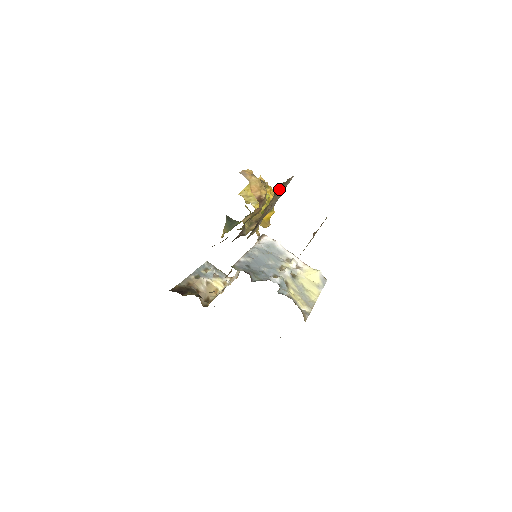
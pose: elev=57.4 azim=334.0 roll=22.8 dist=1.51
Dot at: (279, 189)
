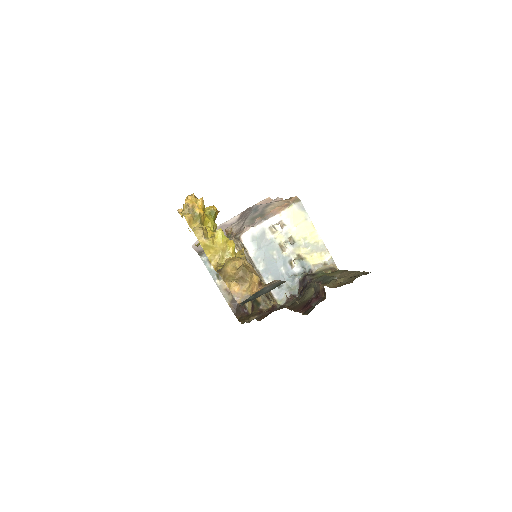
Dot at: occluded
